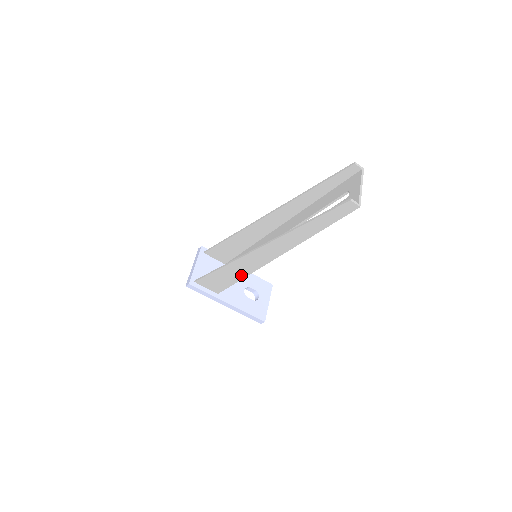
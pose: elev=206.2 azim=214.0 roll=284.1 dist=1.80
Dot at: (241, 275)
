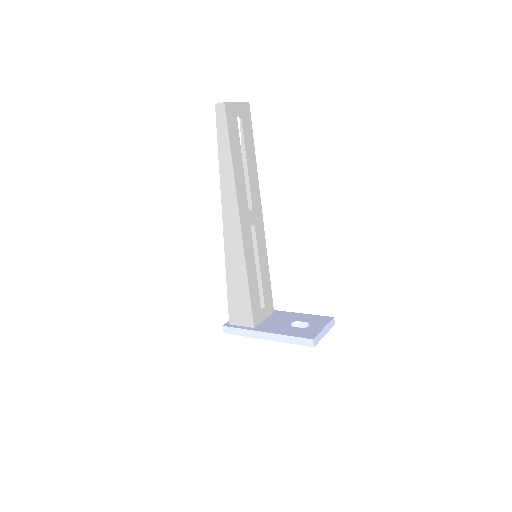
Dot at: (243, 275)
